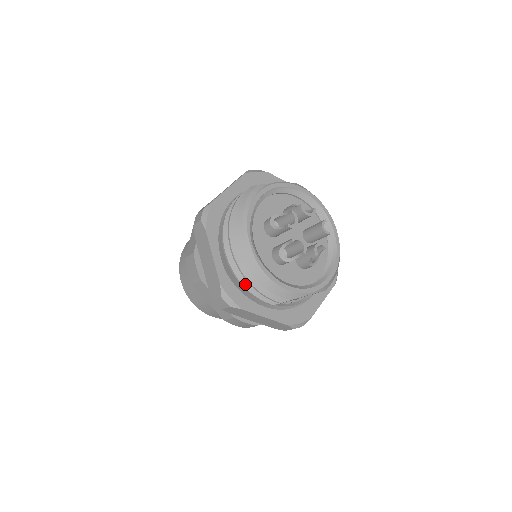
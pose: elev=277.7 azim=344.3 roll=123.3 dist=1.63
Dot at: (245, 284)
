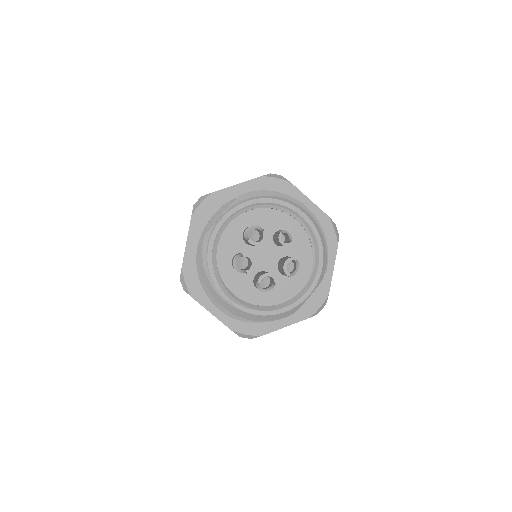
Dot at: occluded
